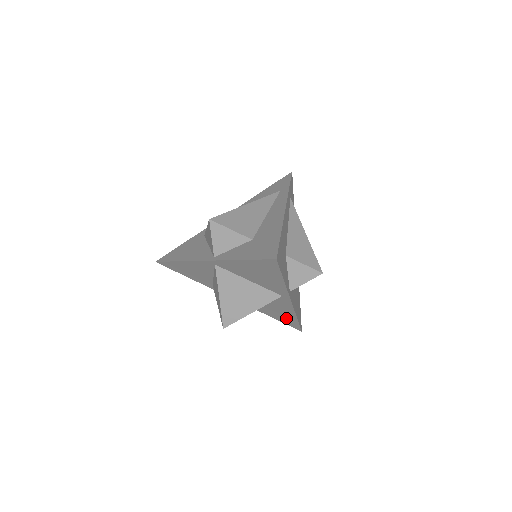
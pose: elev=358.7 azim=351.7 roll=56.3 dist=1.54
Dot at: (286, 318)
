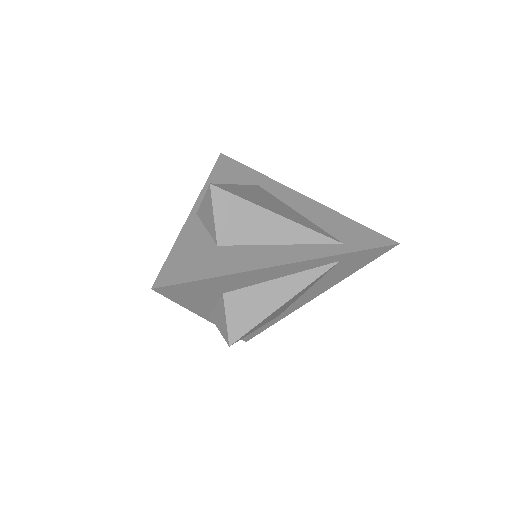
Dot at: occluded
